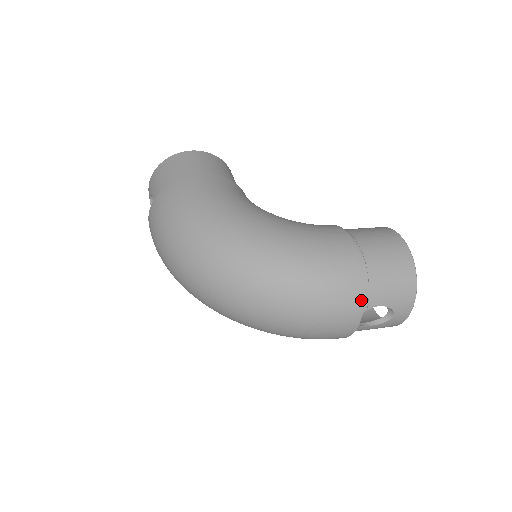
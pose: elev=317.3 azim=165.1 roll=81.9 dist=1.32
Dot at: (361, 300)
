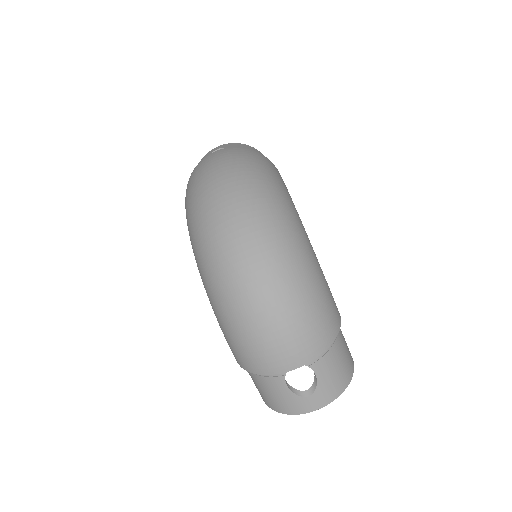
Dot at: (319, 352)
